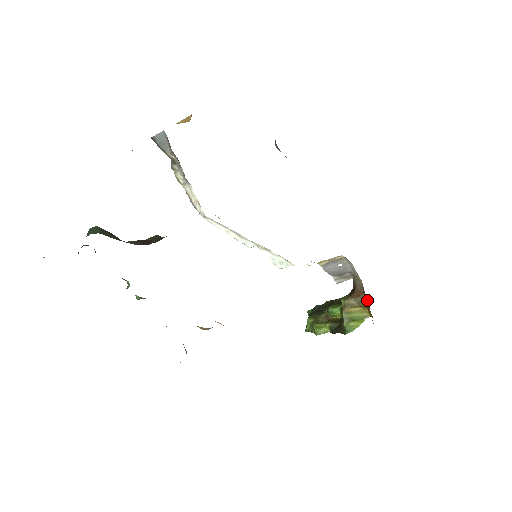
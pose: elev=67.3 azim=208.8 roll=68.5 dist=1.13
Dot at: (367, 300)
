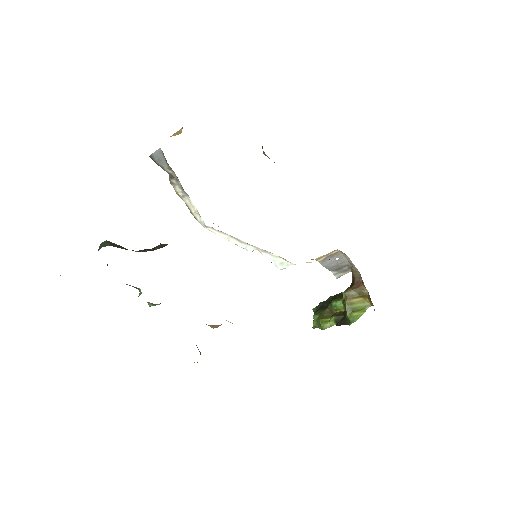
Dot at: (366, 290)
